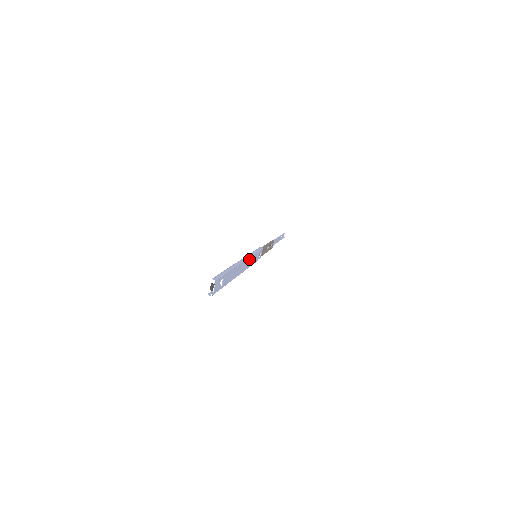
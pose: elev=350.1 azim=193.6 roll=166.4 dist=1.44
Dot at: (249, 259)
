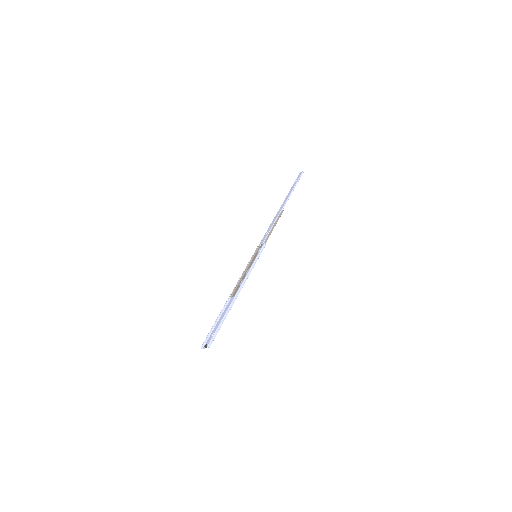
Dot at: (247, 277)
